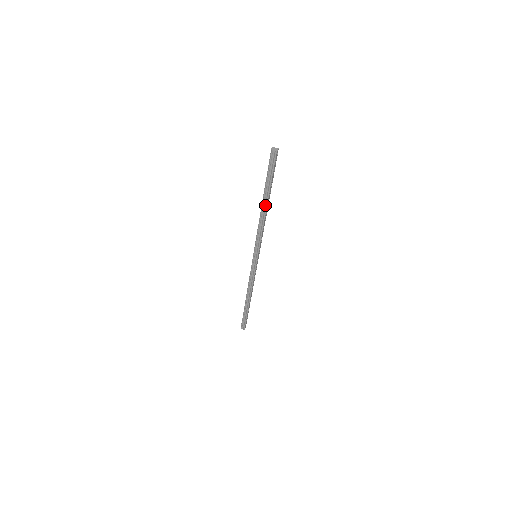
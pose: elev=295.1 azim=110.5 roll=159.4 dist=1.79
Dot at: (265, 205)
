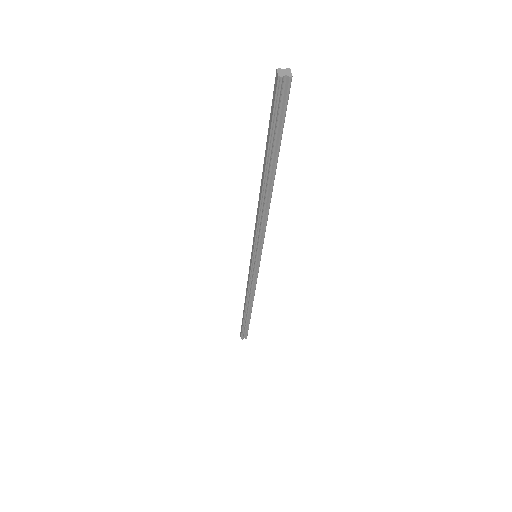
Dot at: (270, 182)
